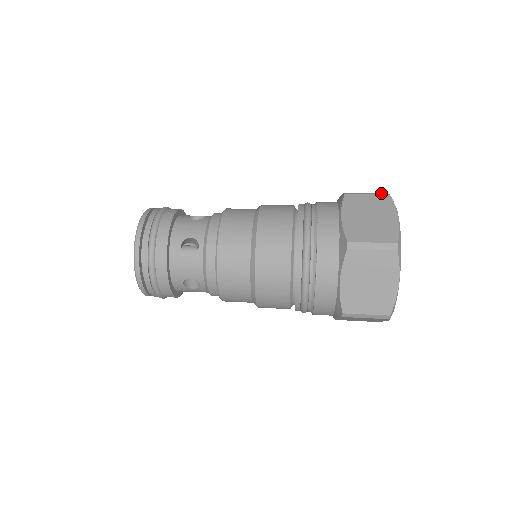
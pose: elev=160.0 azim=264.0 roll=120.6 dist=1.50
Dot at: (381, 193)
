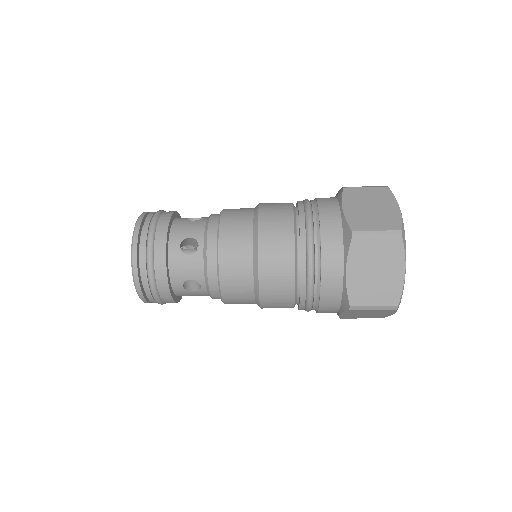
Dot at: (379, 186)
